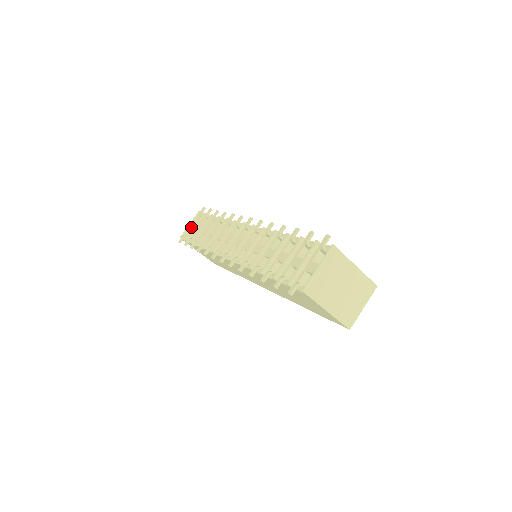
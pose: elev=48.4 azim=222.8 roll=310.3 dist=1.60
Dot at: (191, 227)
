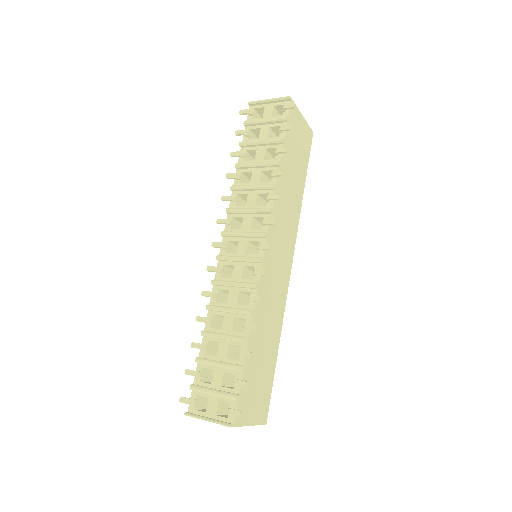
Dot at: (268, 104)
